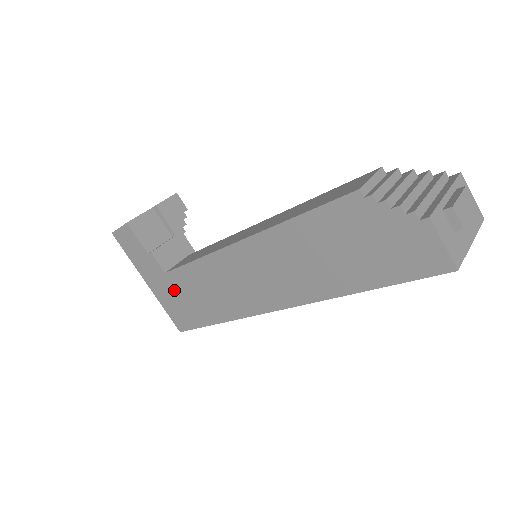
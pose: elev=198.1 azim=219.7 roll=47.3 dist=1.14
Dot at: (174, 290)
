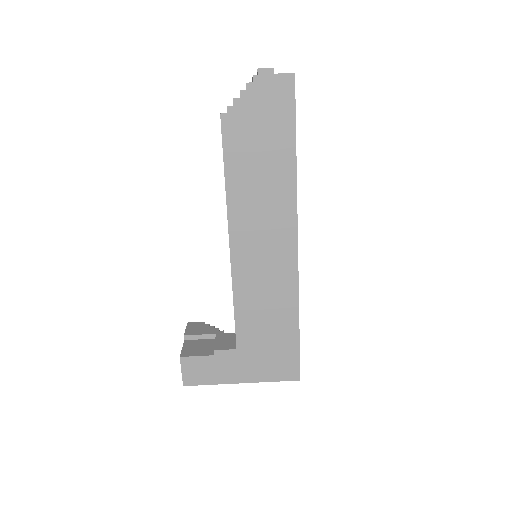
Dot at: (255, 351)
